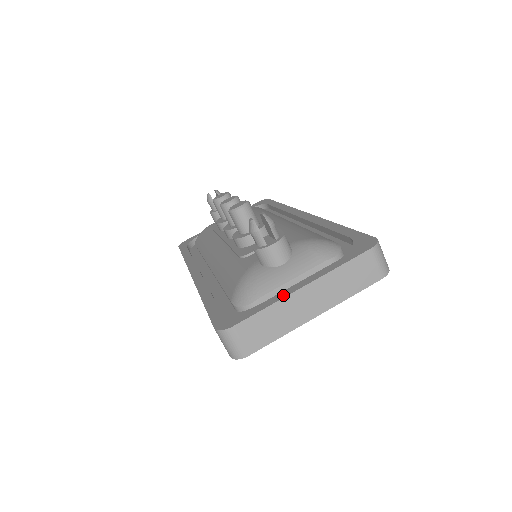
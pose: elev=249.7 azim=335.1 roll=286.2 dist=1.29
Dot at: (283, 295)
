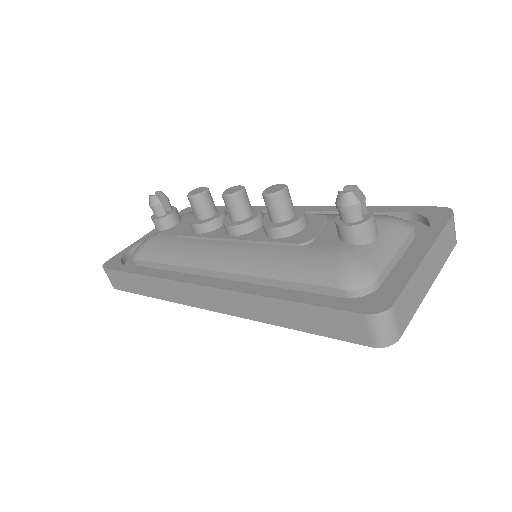
Dot at: (413, 265)
